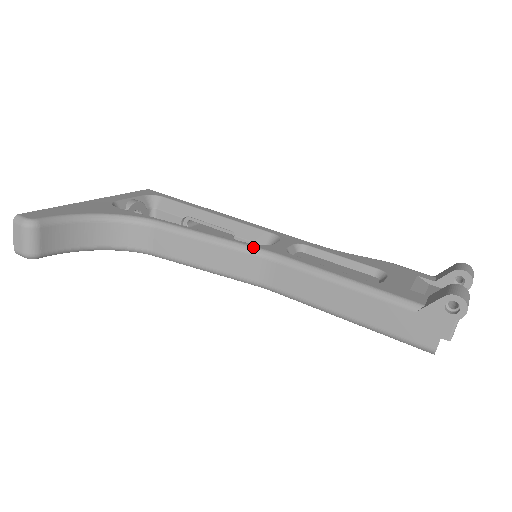
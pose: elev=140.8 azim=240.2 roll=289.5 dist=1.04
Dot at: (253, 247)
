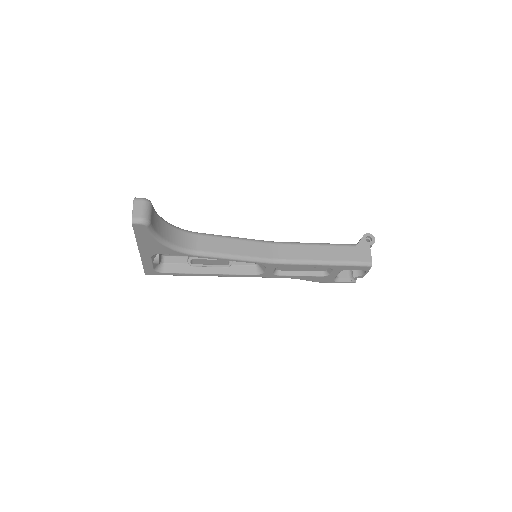
Dot at: (261, 240)
